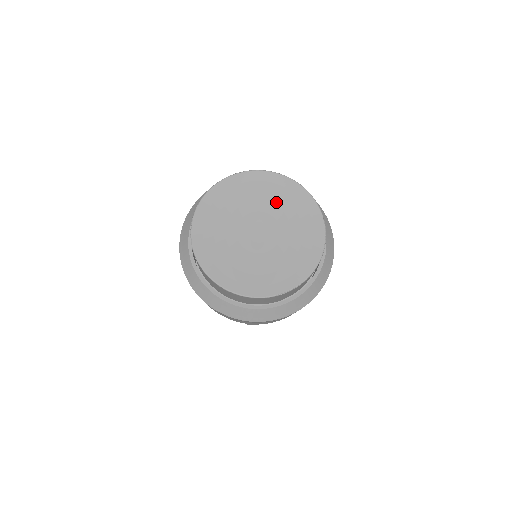
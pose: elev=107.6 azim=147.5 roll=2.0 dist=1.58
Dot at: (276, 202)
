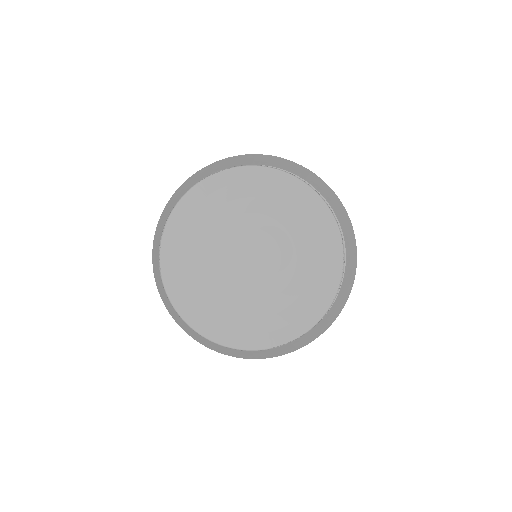
Dot at: (277, 214)
